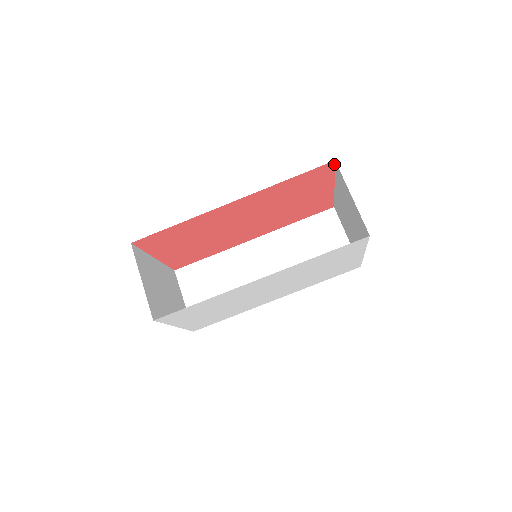
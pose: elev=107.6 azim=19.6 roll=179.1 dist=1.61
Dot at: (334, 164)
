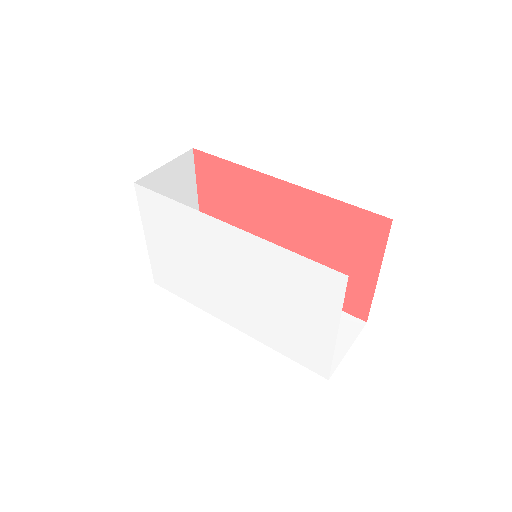
Dot at: (390, 227)
